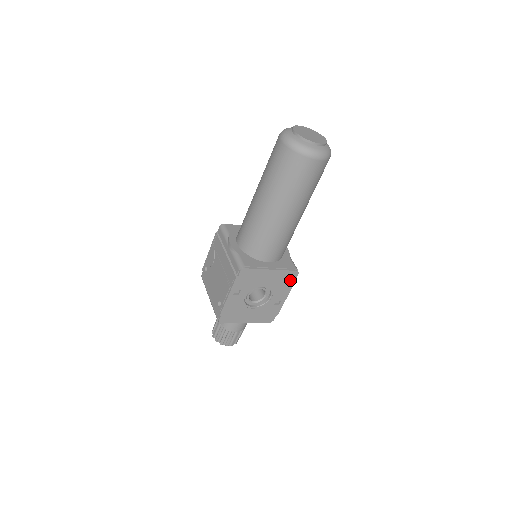
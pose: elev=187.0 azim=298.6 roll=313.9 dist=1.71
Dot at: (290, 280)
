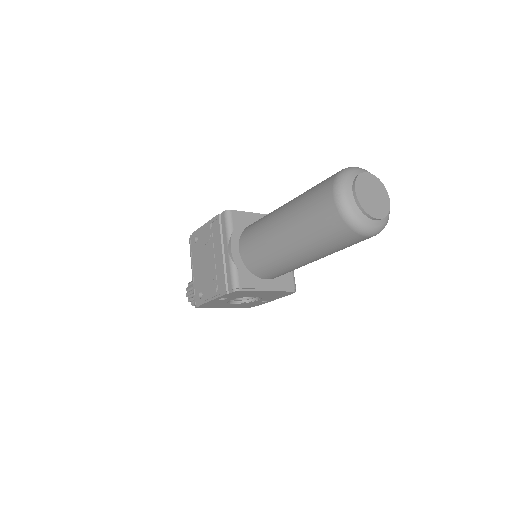
Dot at: (284, 294)
